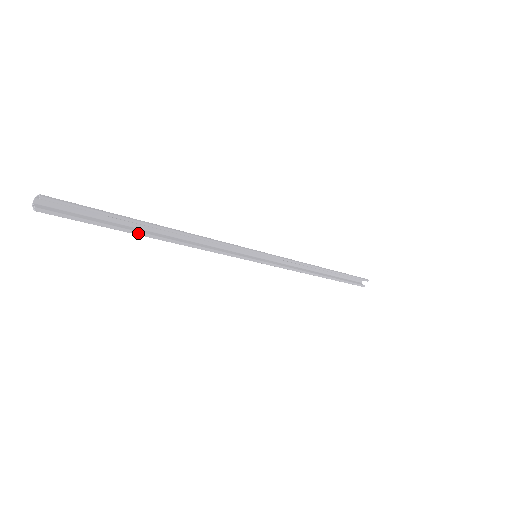
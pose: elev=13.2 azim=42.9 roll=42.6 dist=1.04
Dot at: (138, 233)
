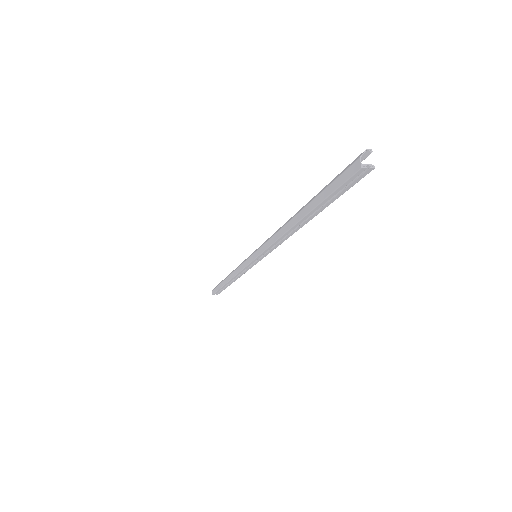
Dot at: (315, 214)
